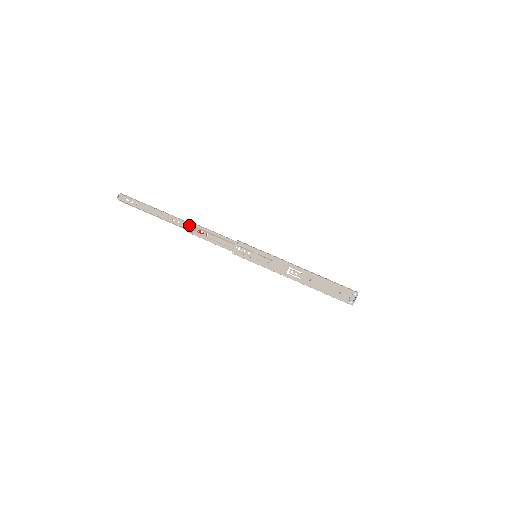
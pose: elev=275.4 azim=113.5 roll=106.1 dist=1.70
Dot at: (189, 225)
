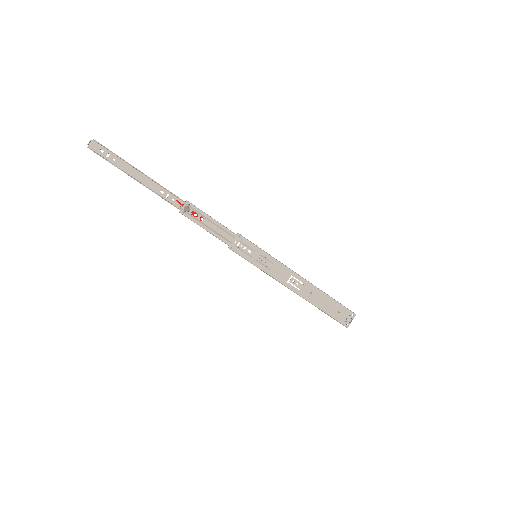
Dot at: (181, 202)
